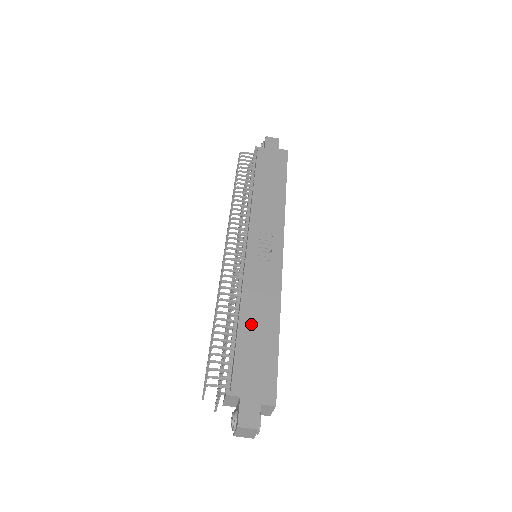
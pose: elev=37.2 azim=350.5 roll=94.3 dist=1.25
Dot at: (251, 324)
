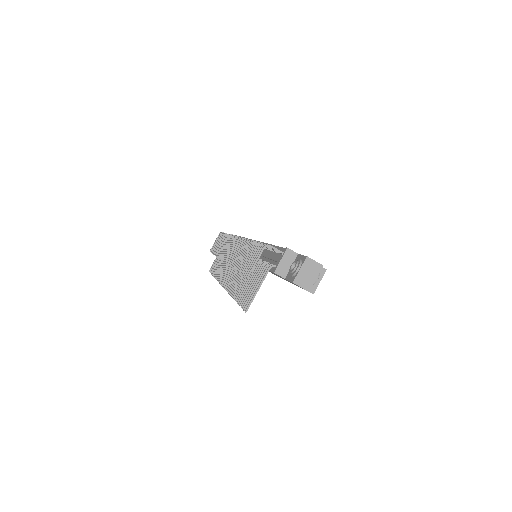
Dot at: occluded
